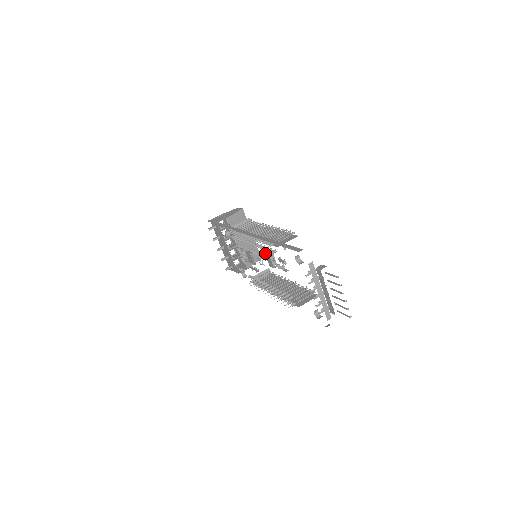
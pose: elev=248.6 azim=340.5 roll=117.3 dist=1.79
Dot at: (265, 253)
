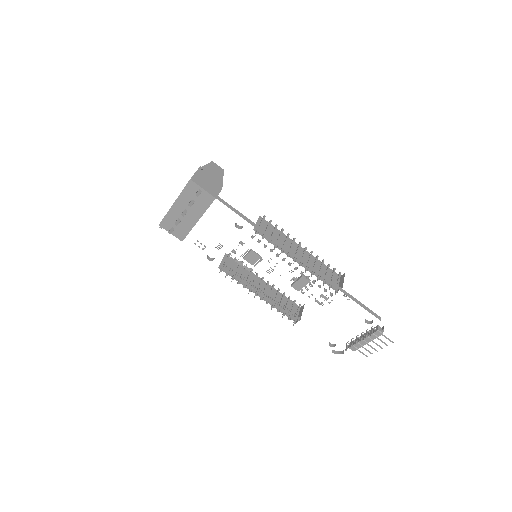
Dot at: (302, 279)
